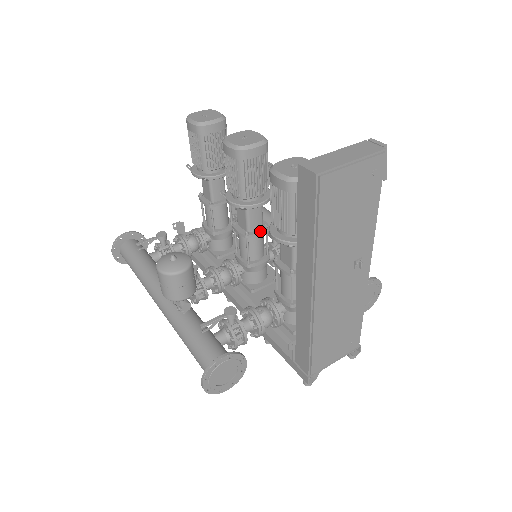
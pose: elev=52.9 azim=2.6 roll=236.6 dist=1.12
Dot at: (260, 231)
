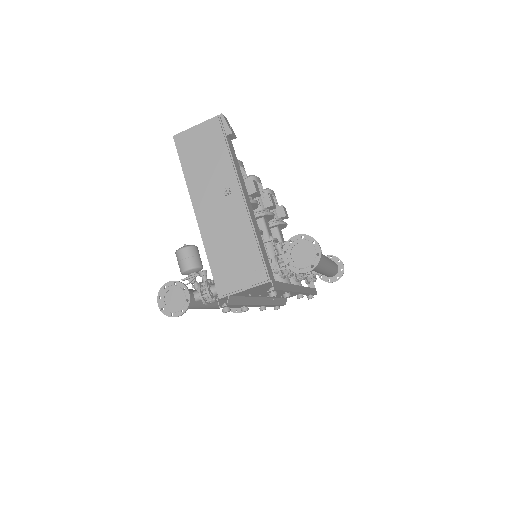
Dot at: (264, 241)
